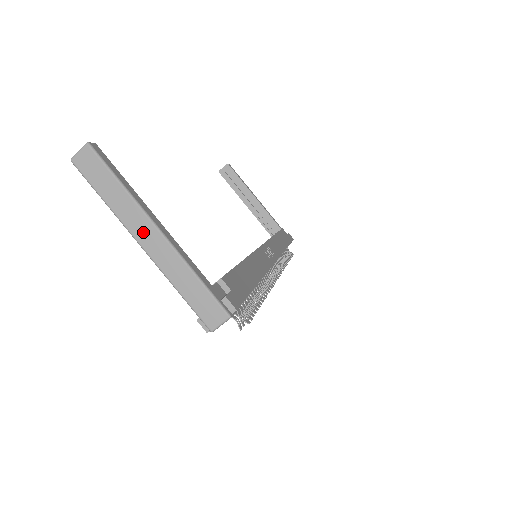
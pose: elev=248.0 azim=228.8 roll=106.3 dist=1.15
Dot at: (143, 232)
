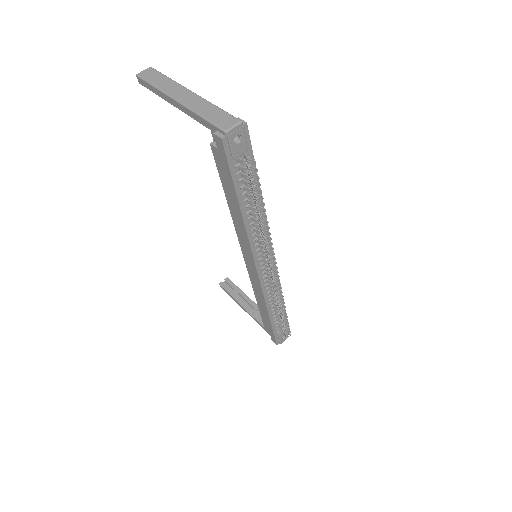
Dot at: (179, 93)
